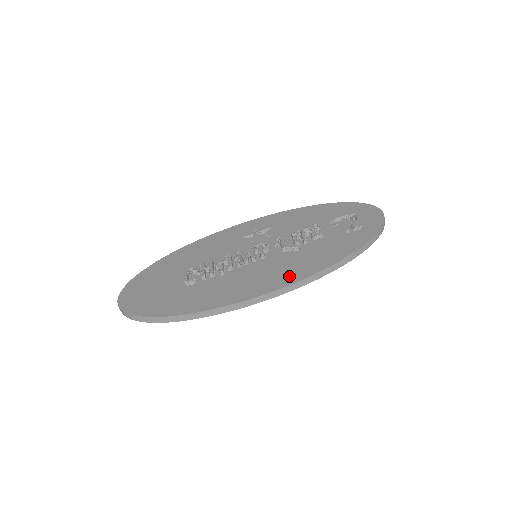
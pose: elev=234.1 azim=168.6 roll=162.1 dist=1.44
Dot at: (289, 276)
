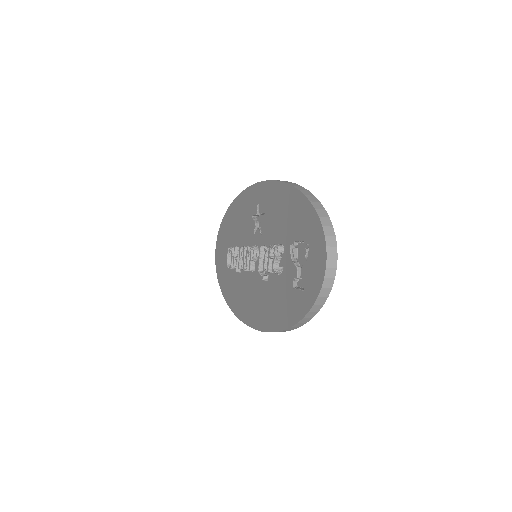
Dot at: (257, 317)
